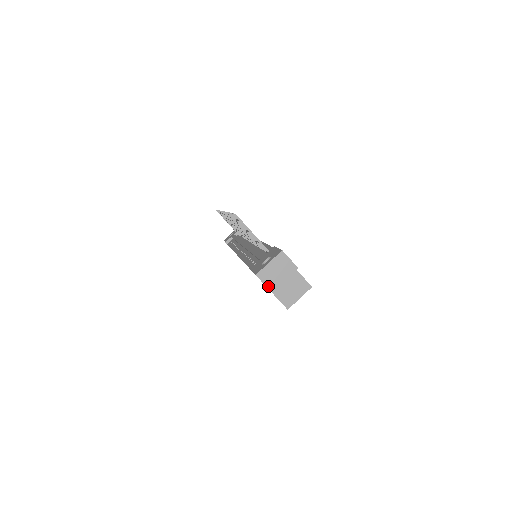
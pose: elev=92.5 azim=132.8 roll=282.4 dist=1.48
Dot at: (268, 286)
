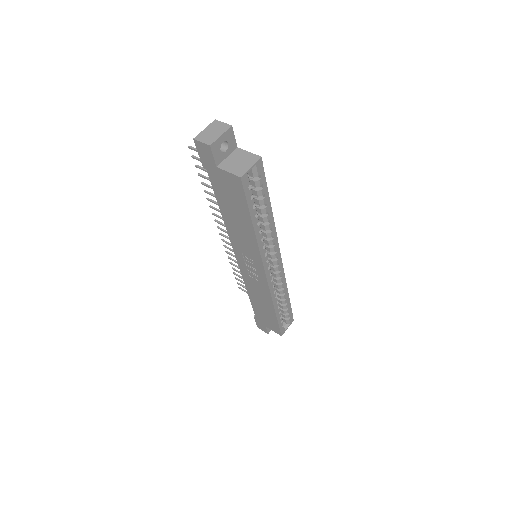
Dot at: (206, 143)
